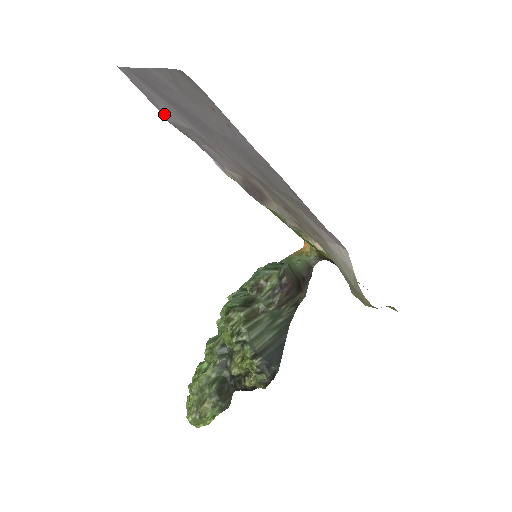
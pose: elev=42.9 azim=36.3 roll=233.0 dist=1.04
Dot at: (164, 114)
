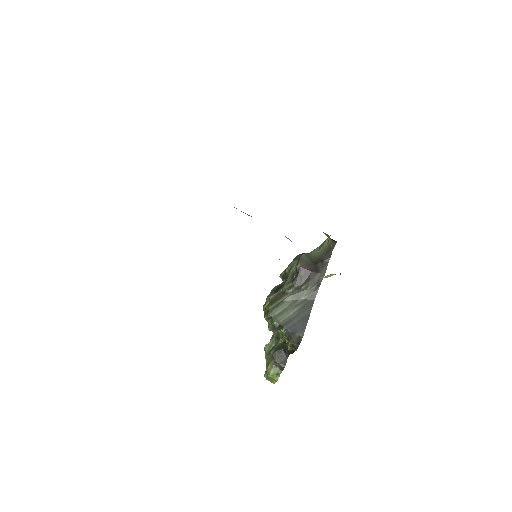
Dot at: occluded
